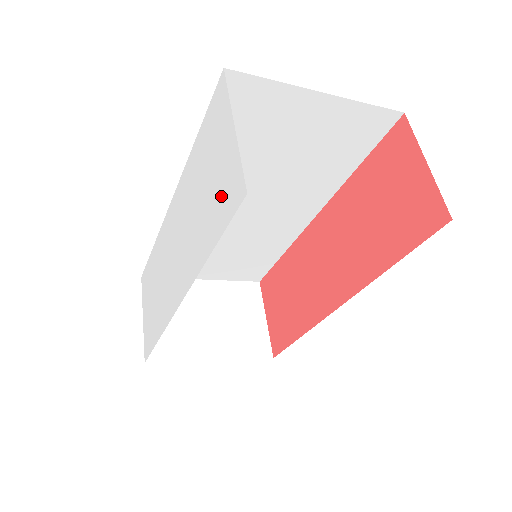
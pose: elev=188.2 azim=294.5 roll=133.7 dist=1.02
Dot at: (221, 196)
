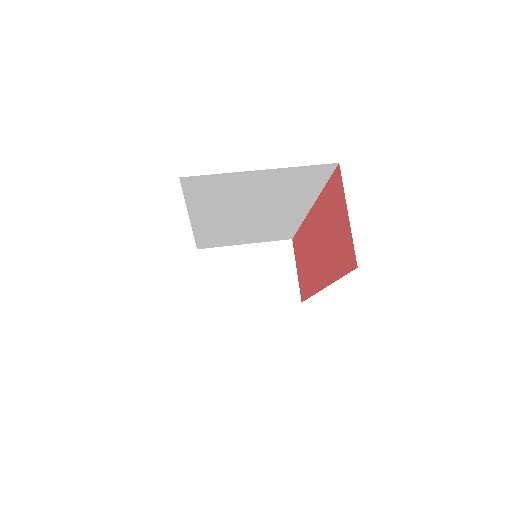
Dot at: occluded
